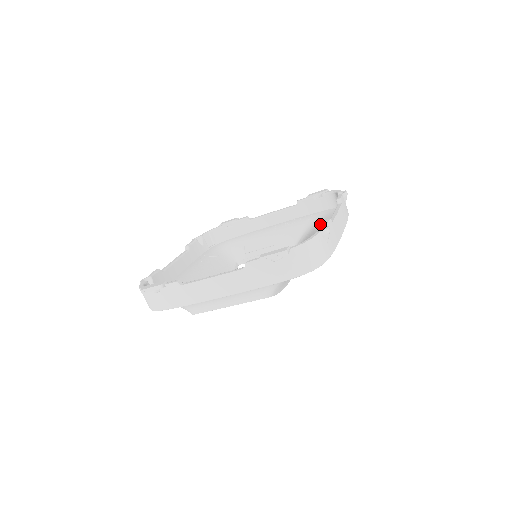
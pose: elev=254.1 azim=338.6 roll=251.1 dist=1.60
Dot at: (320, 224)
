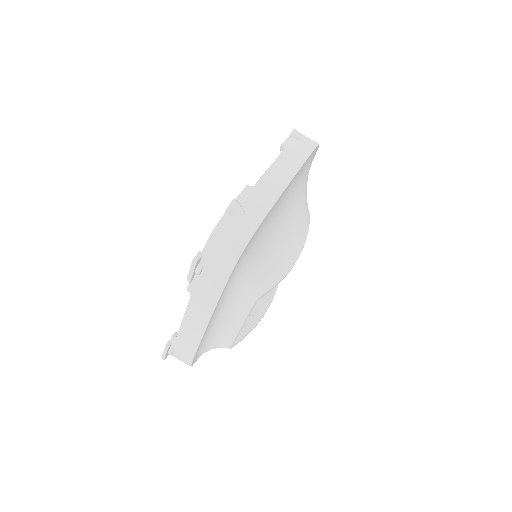
Dot at: occluded
